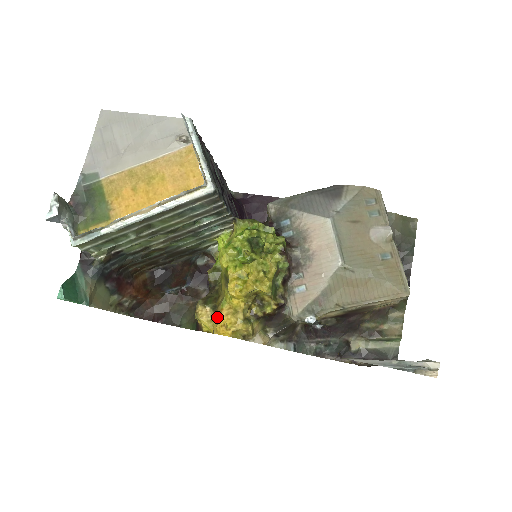
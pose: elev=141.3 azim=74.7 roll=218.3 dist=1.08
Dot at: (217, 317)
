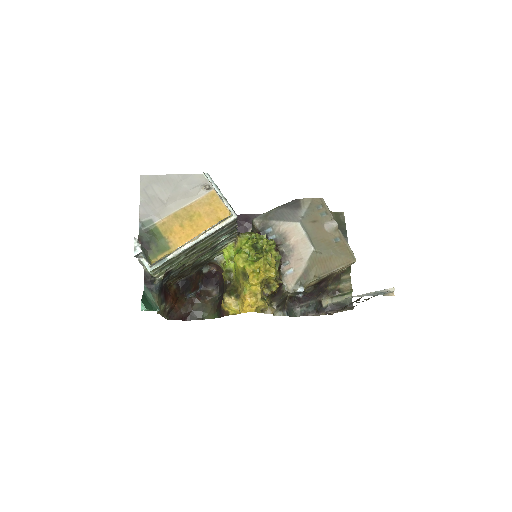
Dot at: (241, 302)
